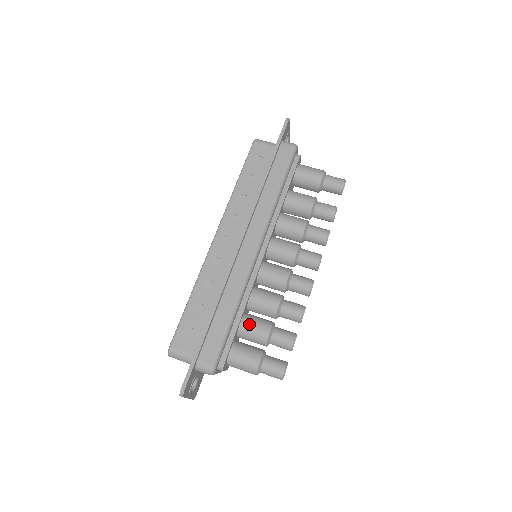
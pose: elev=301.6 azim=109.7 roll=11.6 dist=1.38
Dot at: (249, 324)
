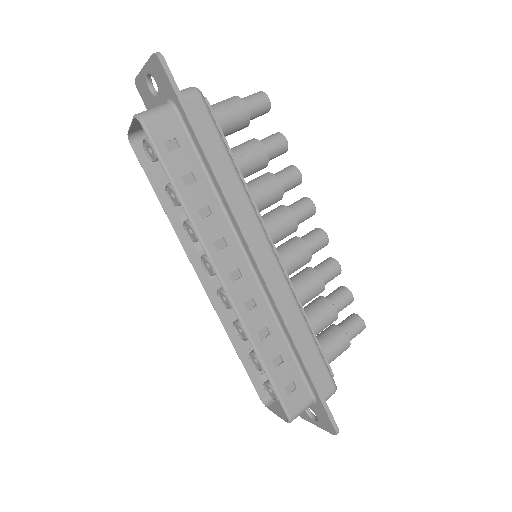
Dot at: (318, 323)
